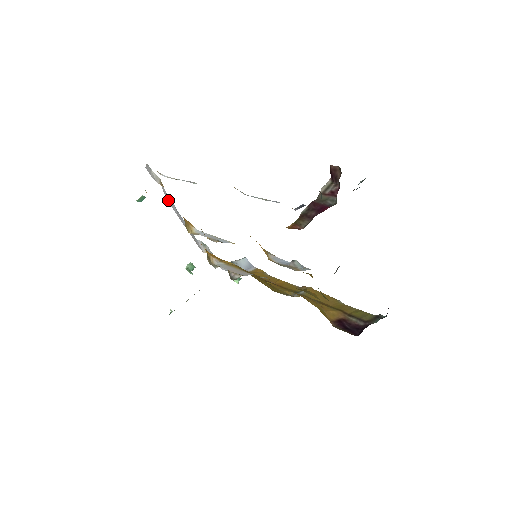
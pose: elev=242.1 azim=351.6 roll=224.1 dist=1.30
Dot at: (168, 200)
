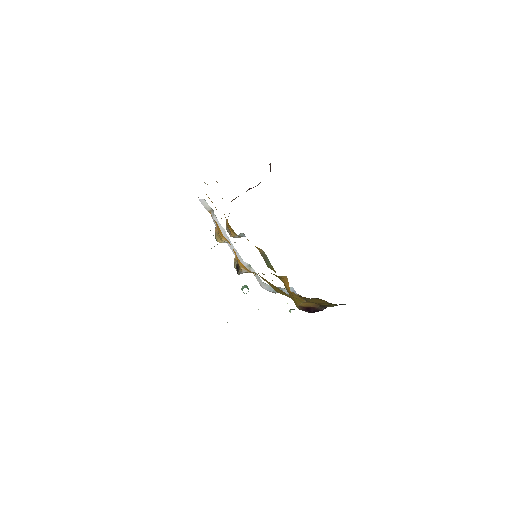
Dot at: occluded
